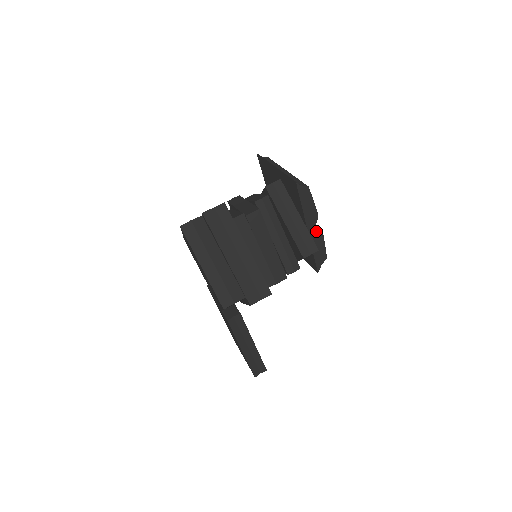
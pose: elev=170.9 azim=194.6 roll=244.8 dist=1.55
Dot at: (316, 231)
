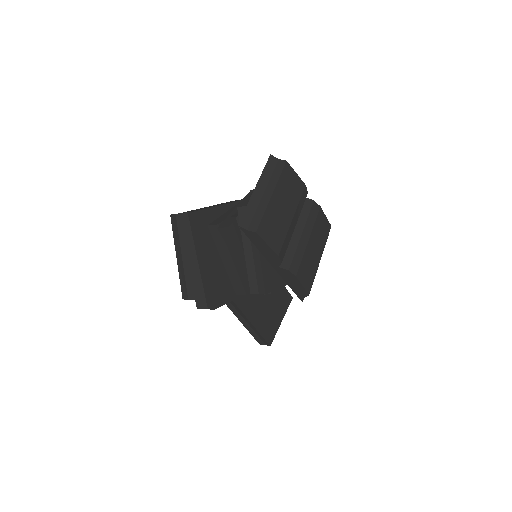
Dot at: (284, 270)
